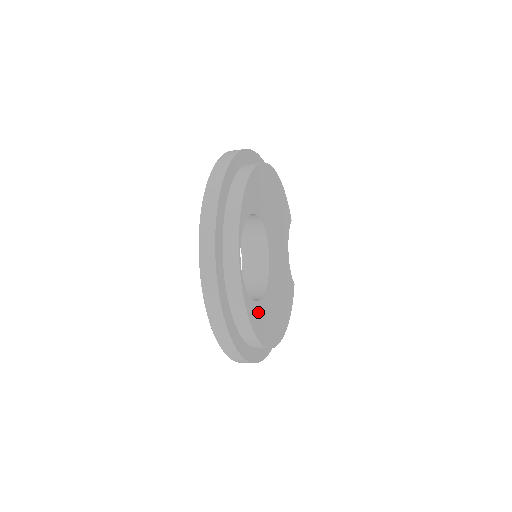
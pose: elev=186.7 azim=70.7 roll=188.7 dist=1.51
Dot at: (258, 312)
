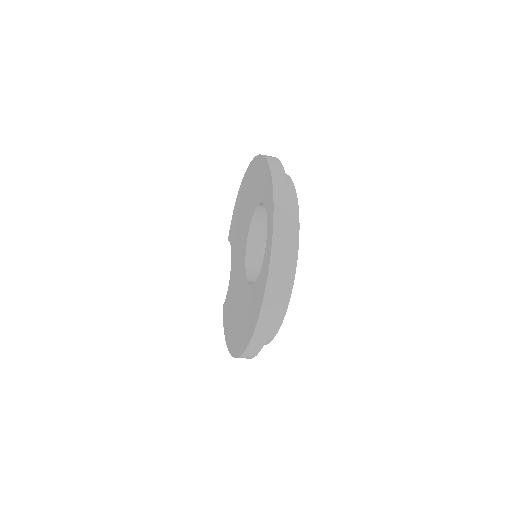
Dot at: occluded
